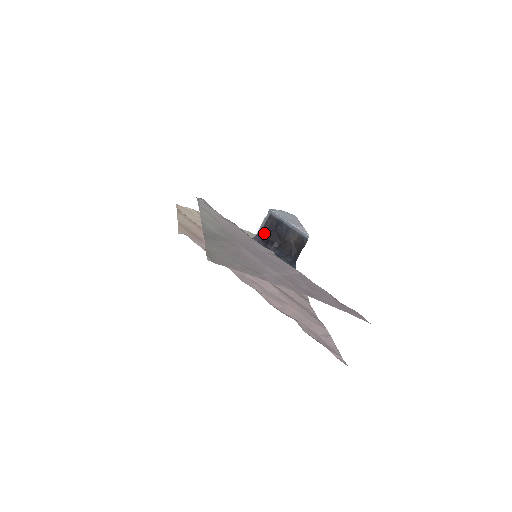
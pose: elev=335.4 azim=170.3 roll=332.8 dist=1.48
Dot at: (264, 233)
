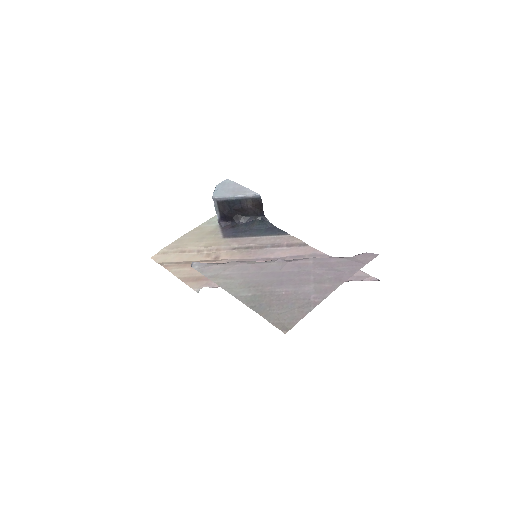
Dot at: (224, 216)
